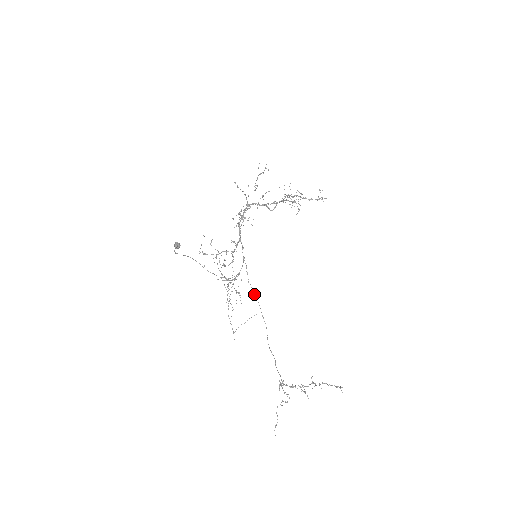
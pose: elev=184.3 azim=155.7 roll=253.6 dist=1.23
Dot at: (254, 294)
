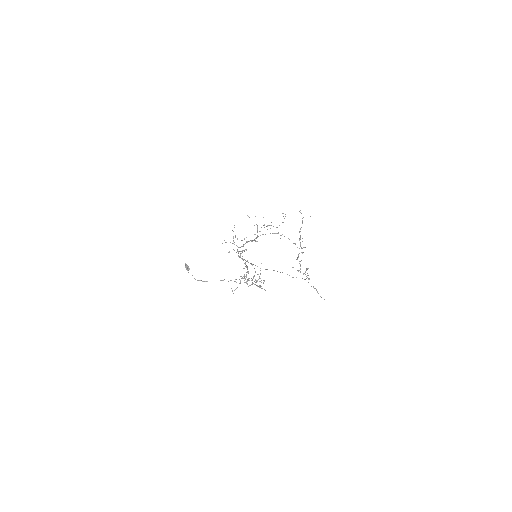
Dot at: occluded
